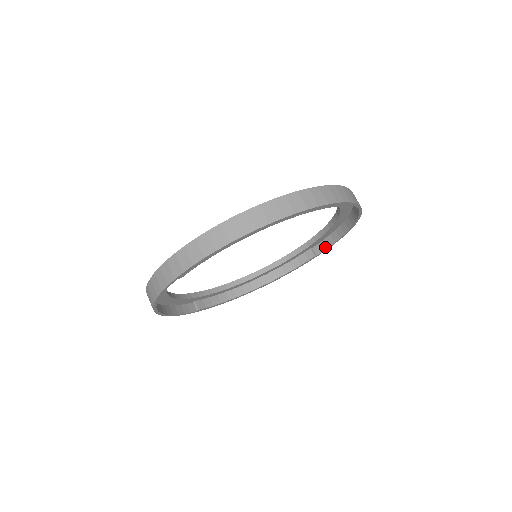
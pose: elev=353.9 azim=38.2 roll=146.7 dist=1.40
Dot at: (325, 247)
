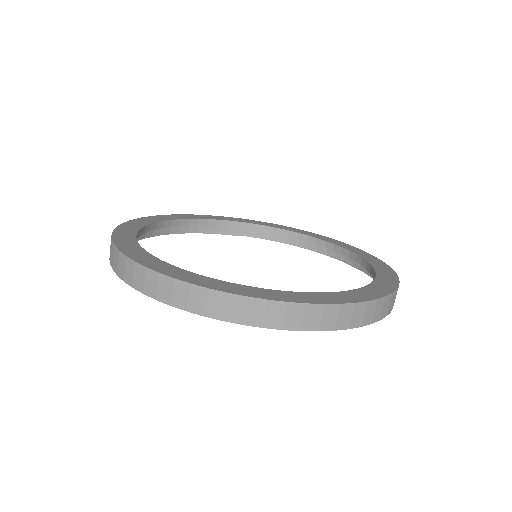
Dot at: (255, 235)
